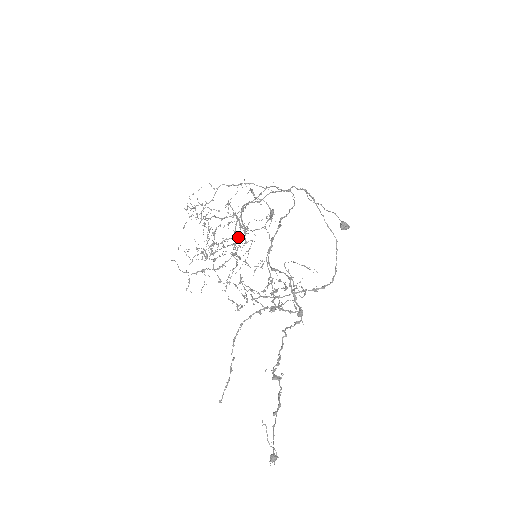
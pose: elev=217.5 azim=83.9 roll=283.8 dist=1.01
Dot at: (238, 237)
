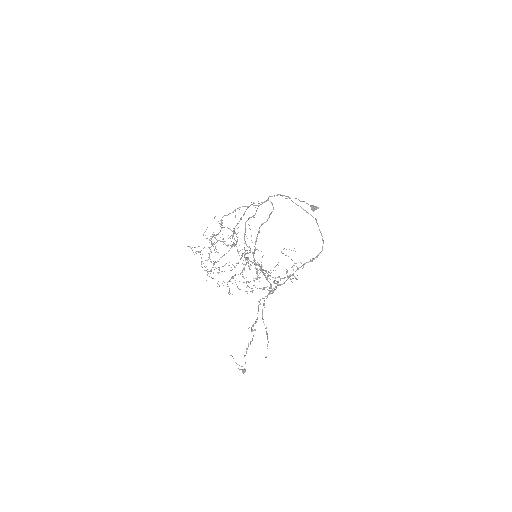
Dot at: occluded
